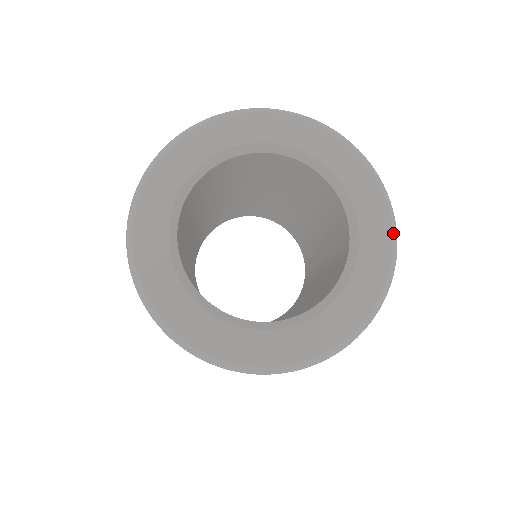
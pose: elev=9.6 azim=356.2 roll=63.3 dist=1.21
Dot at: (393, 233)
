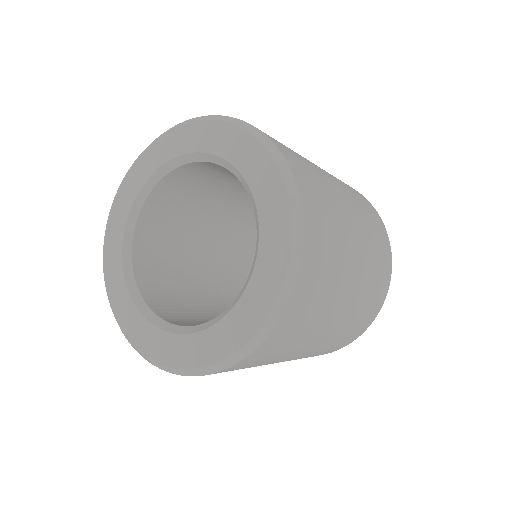
Dot at: (275, 159)
